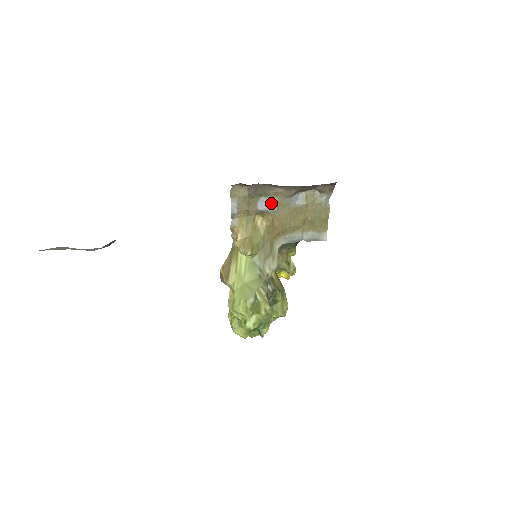
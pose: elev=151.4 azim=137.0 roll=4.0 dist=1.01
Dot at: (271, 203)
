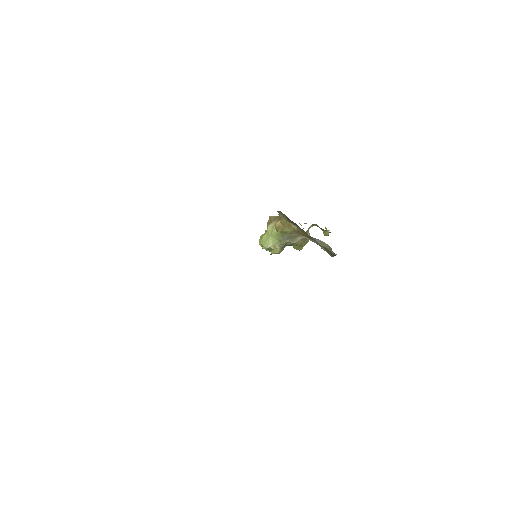
Dot at: occluded
